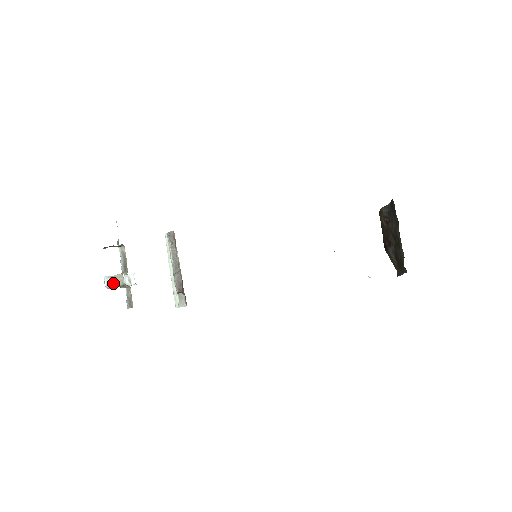
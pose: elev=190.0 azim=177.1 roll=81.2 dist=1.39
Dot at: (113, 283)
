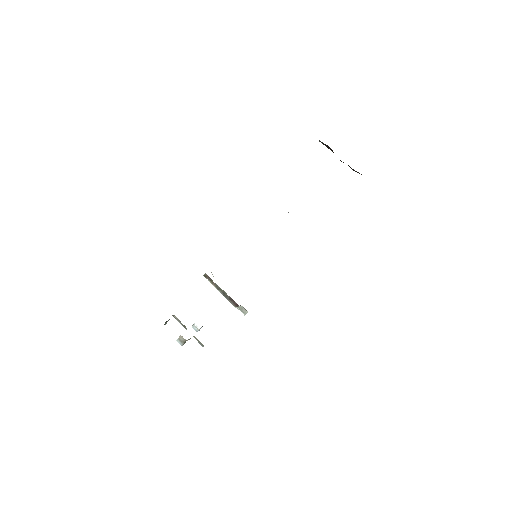
Dot at: (181, 342)
